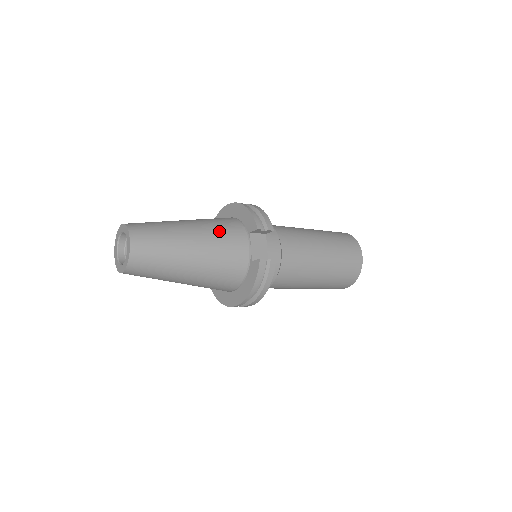
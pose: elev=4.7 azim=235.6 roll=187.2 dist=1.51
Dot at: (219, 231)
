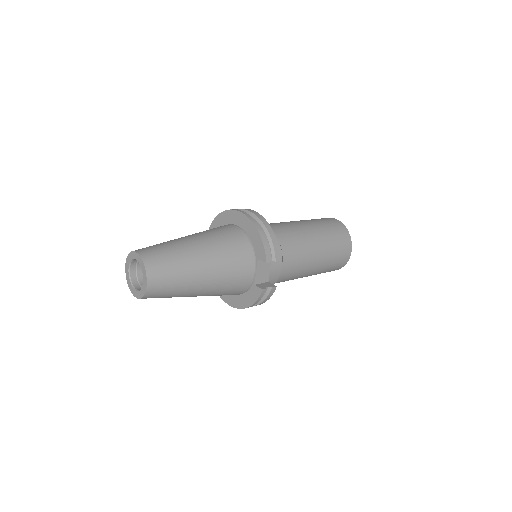
Dot at: (230, 259)
